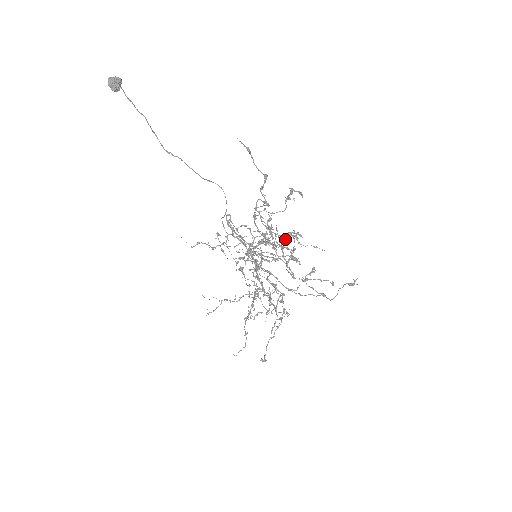
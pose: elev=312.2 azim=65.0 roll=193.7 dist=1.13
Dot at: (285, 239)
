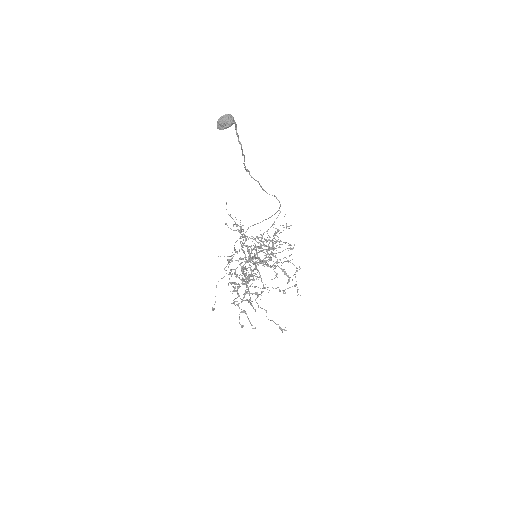
Dot at: occluded
